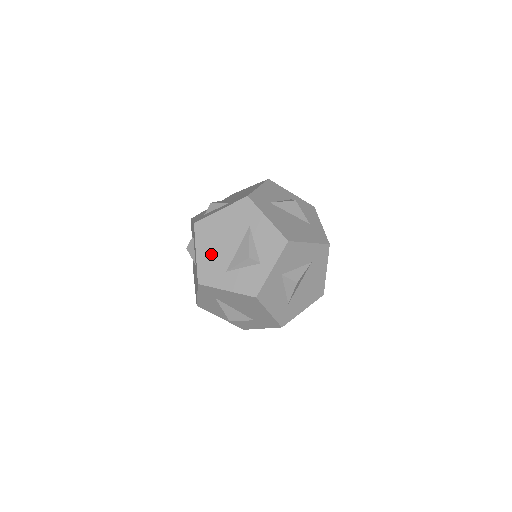
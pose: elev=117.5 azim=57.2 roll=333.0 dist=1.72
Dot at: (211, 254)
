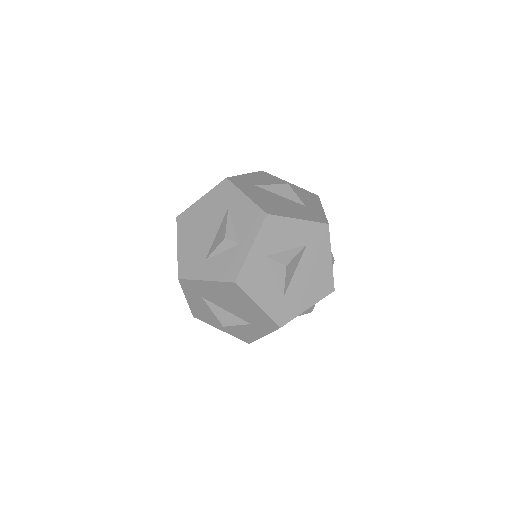
Dot at: (191, 245)
